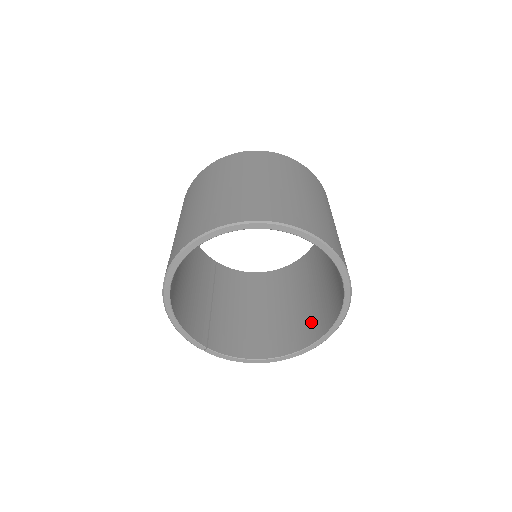
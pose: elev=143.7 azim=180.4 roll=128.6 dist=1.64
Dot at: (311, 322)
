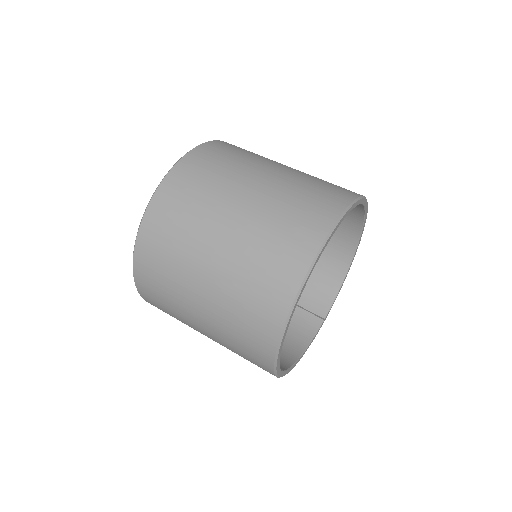
Dot at: occluded
